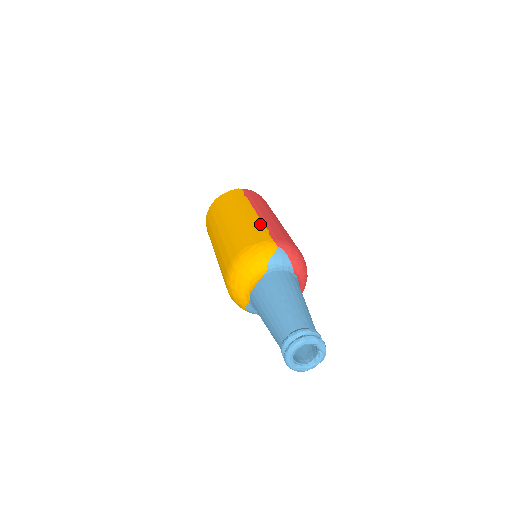
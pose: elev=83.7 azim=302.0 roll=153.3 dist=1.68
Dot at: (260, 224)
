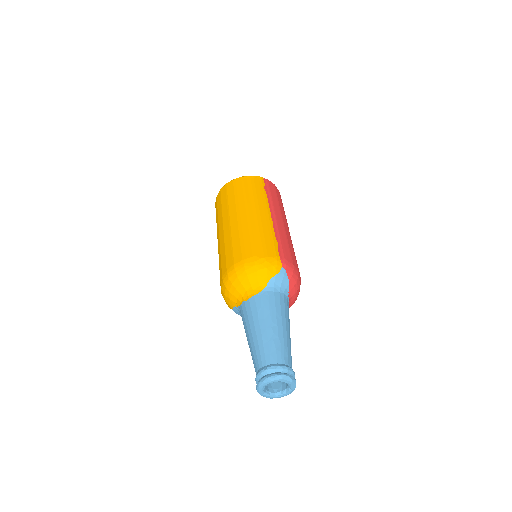
Dot at: (272, 233)
